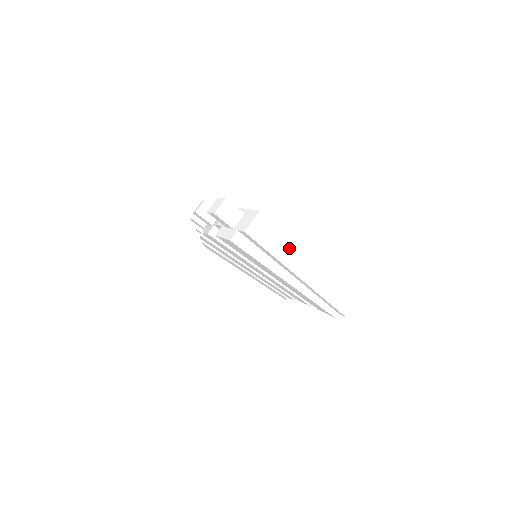
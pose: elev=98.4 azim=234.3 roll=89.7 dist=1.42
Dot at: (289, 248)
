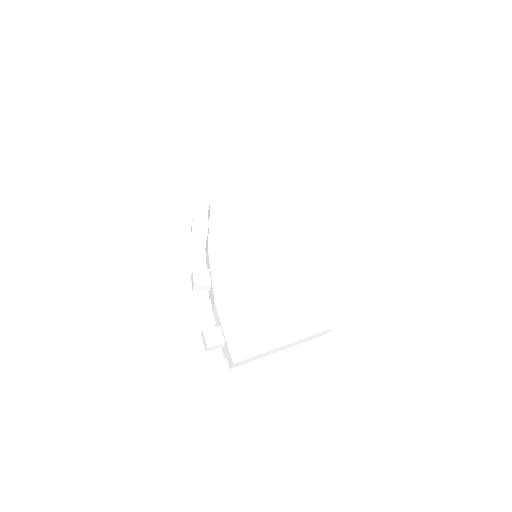
Dot at: (265, 354)
